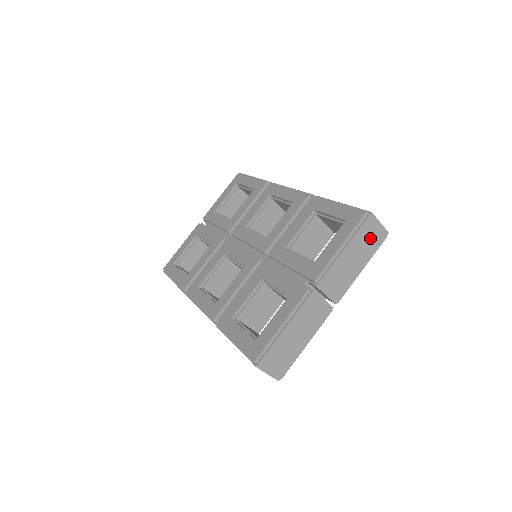
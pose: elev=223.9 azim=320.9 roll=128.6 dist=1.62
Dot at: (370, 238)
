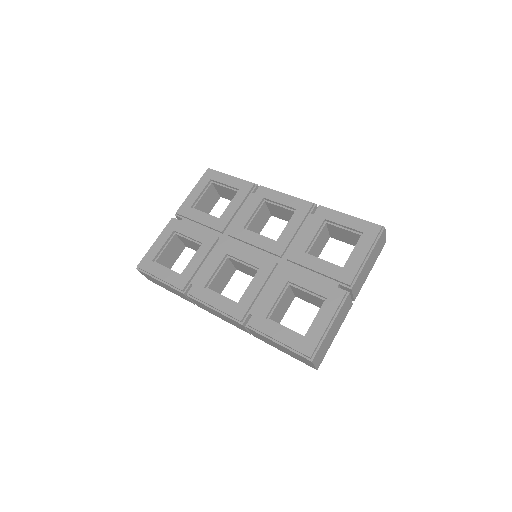
Dot at: (379, 247)
